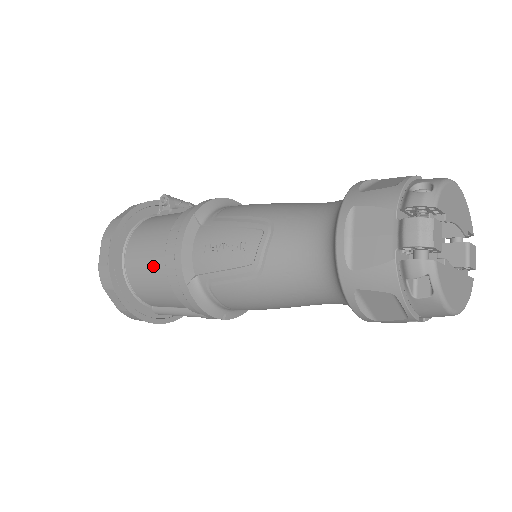
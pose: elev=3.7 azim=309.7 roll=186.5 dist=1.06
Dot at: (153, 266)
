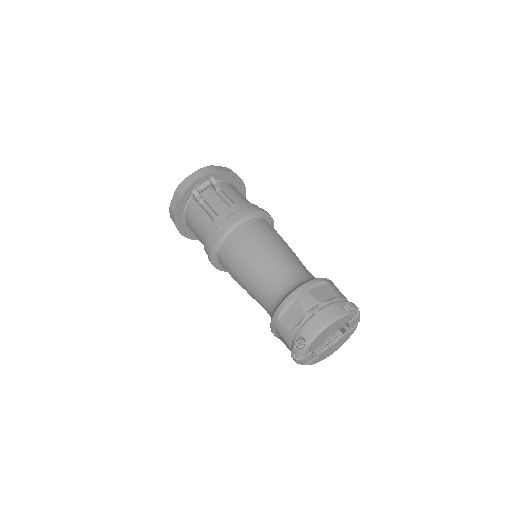
Dot at: occluded
